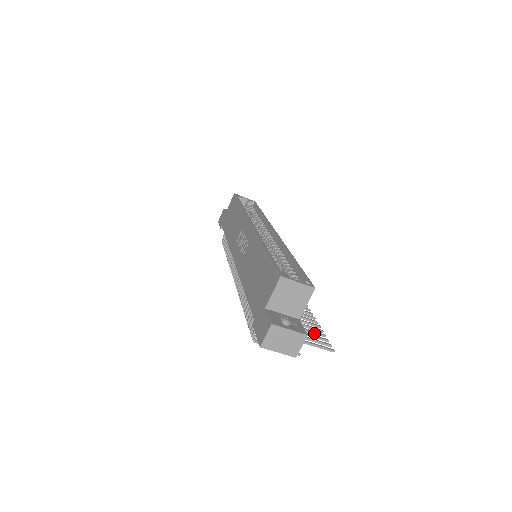
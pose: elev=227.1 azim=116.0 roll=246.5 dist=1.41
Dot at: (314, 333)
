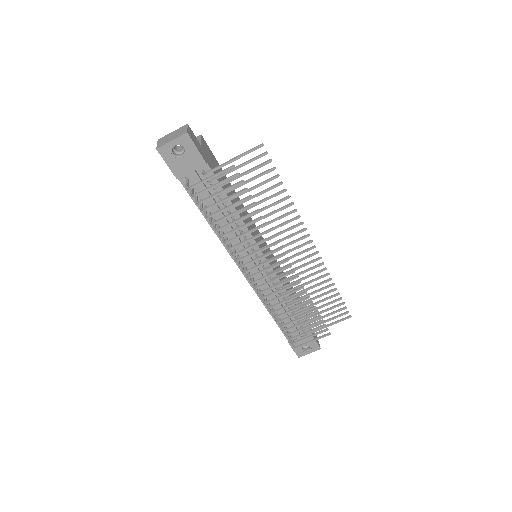
Dot at: (262, 174)
